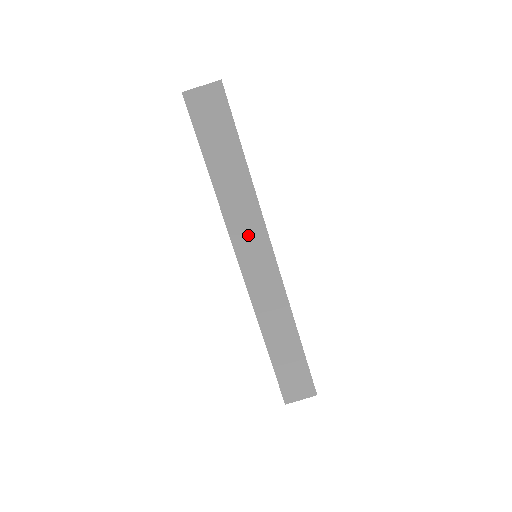
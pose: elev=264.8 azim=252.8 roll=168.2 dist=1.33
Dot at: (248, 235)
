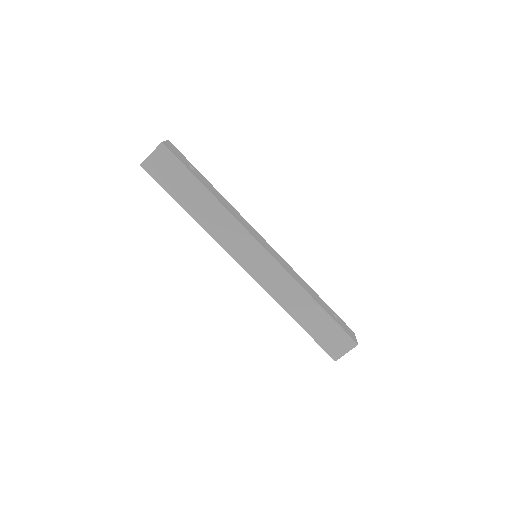
Dot at: (239, 244)
